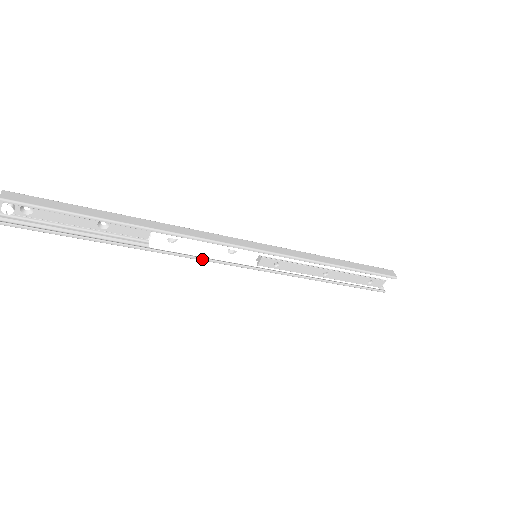
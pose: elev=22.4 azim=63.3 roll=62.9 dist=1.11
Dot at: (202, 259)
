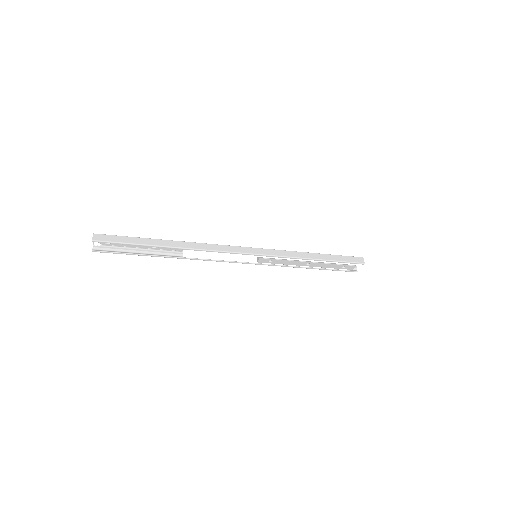
Dot at: (219, 261)
